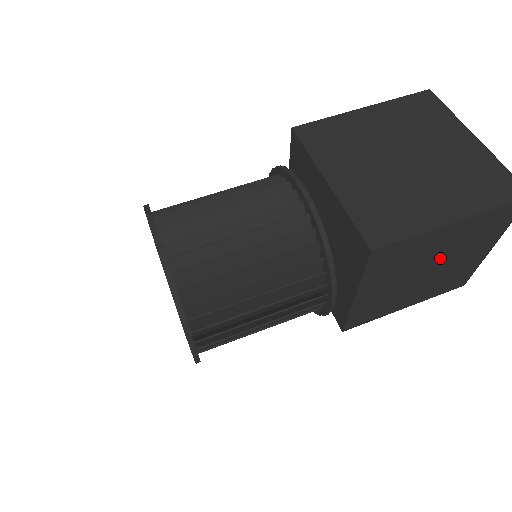
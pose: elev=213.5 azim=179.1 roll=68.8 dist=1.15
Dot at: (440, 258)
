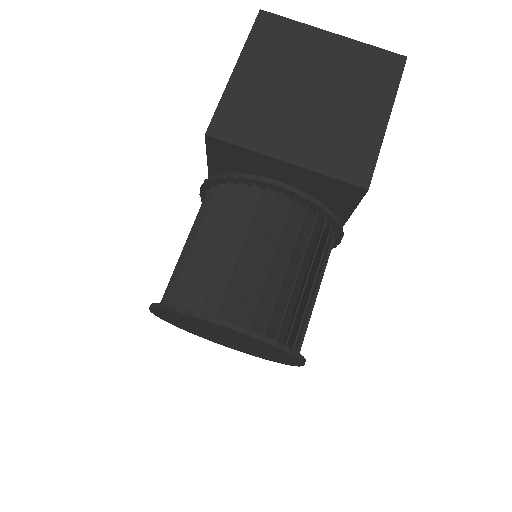
Dot at: occluded
